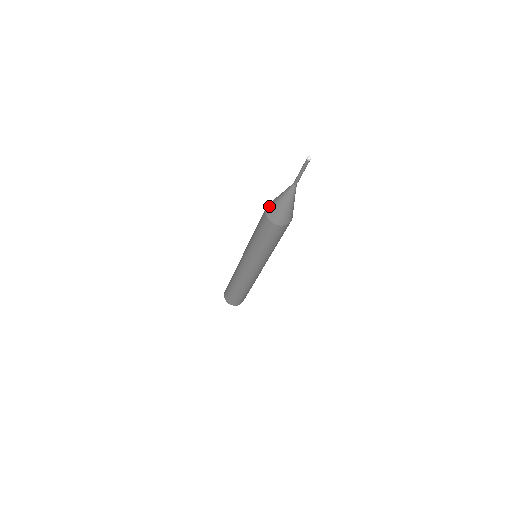
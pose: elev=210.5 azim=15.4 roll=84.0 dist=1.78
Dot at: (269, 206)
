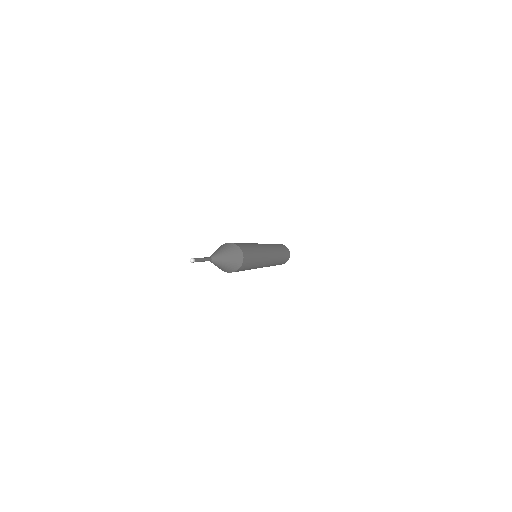
Dot at: occluded
